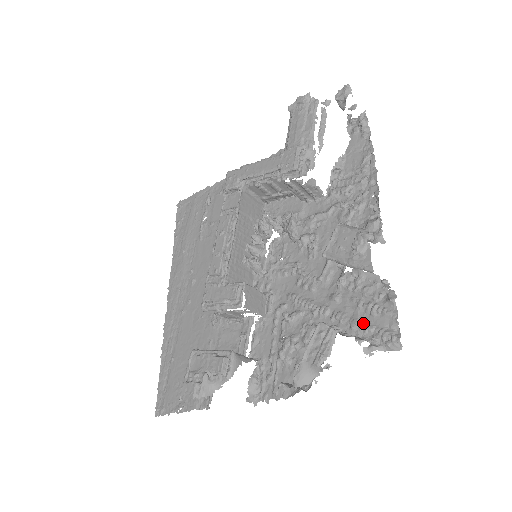
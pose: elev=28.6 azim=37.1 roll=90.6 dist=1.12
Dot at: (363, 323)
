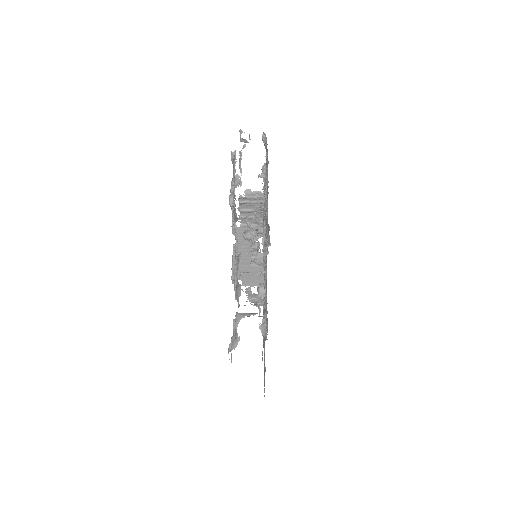
Dot at: (266, 241)
